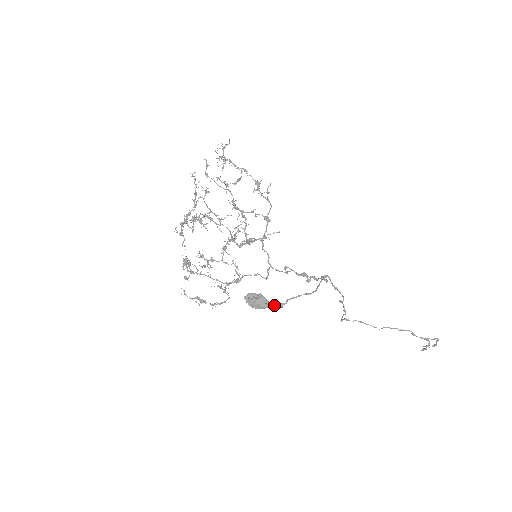
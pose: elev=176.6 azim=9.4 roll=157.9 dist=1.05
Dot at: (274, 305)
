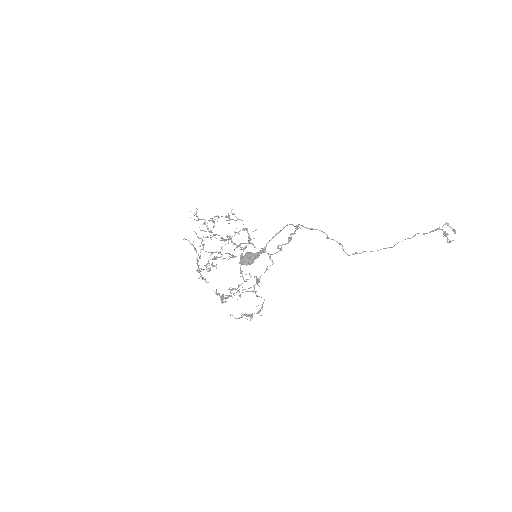
Dot at: (259, 252)
